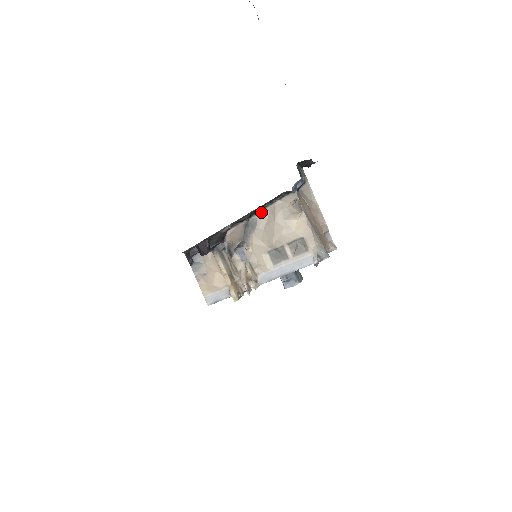
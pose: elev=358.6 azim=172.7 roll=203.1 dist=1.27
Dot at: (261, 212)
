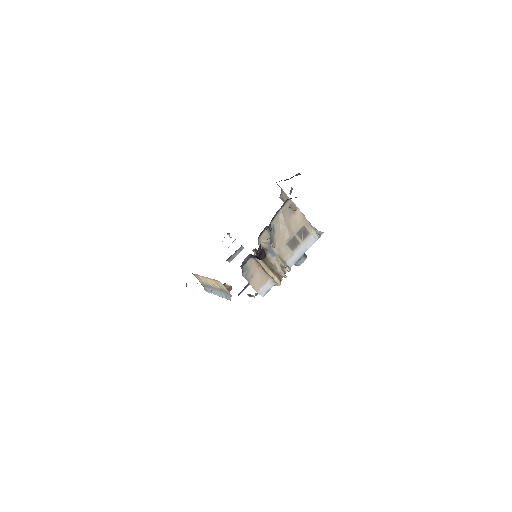
Dot at: (274, 219)
